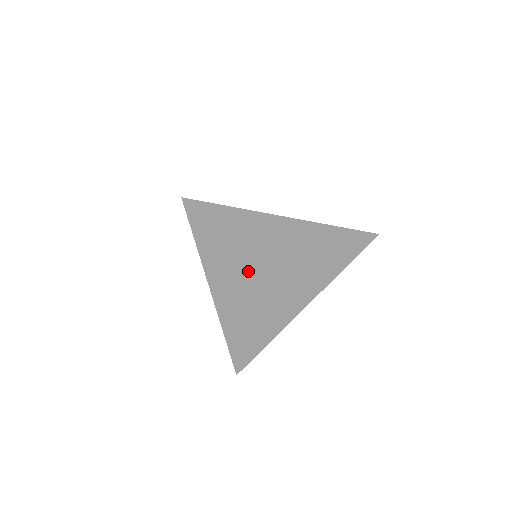
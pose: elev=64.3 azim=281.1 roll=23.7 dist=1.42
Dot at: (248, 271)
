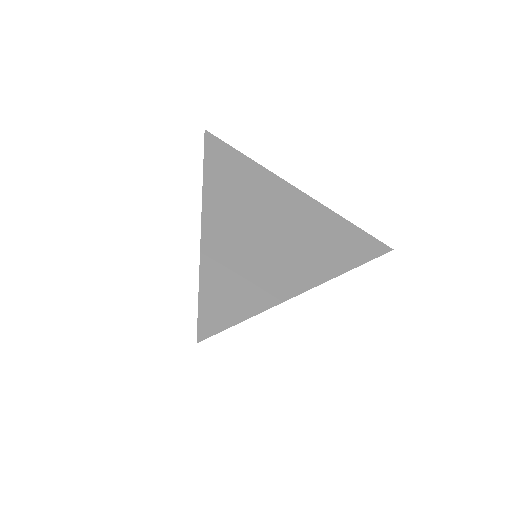
Dot at: (247, 214)
